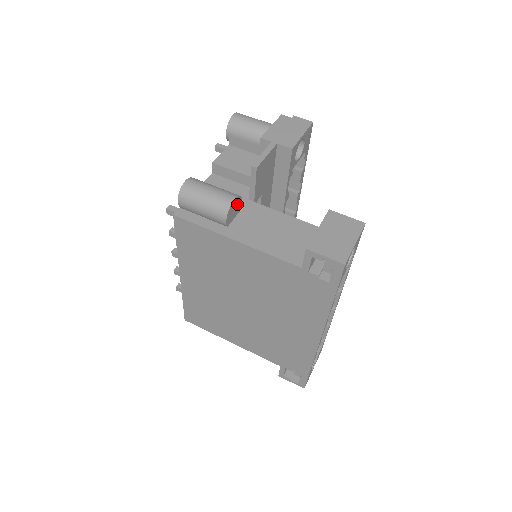
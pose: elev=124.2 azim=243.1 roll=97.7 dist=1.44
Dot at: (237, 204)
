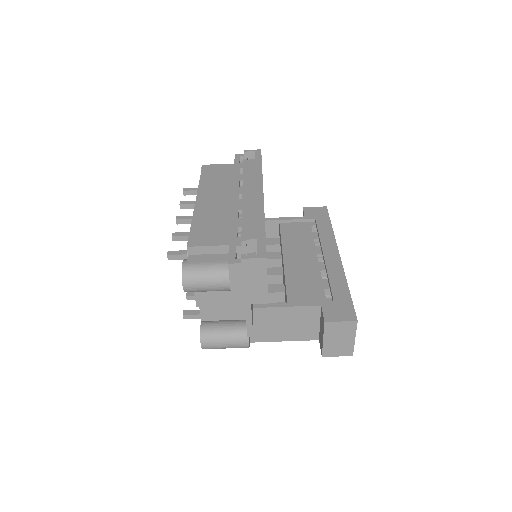
Dot at: occluded
